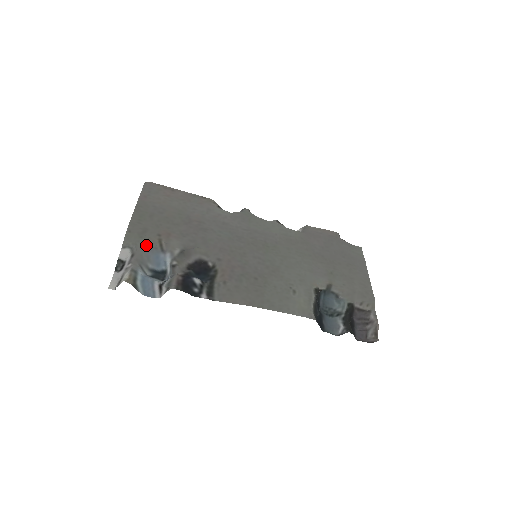
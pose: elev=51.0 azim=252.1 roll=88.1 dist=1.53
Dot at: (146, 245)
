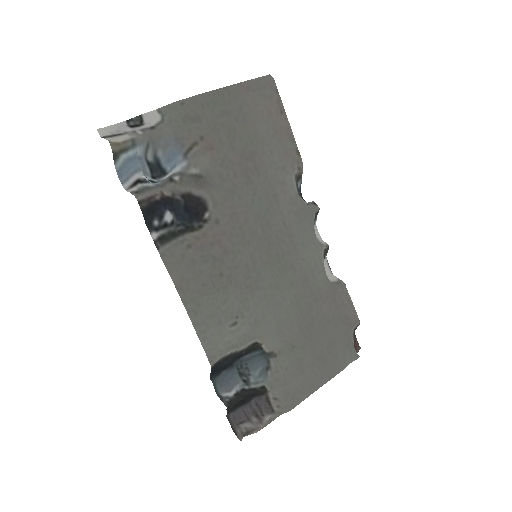
Dot at: (178, 133)
